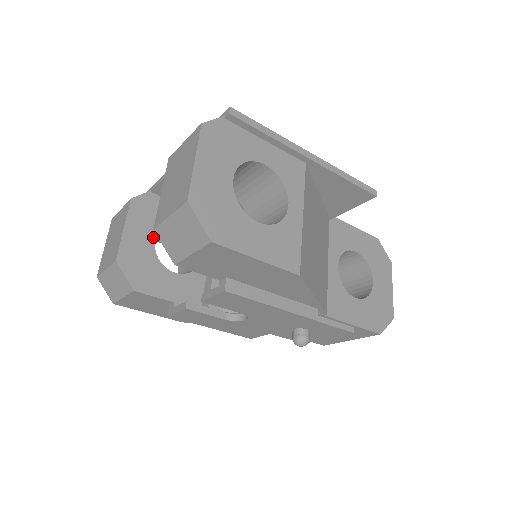
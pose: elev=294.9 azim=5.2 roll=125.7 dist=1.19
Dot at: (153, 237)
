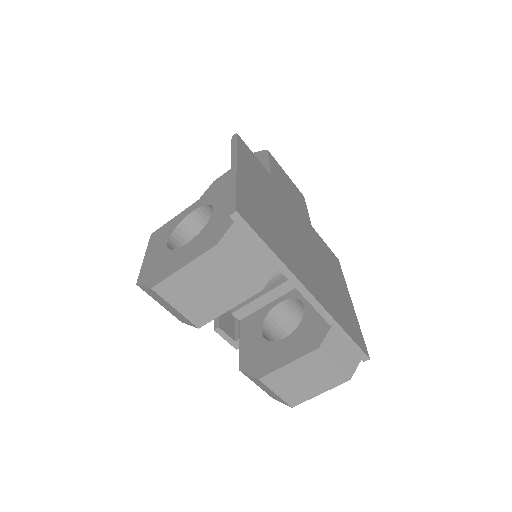
Dot at: occluded
